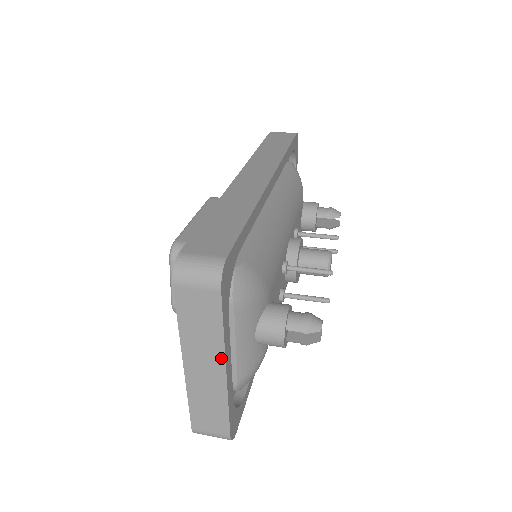
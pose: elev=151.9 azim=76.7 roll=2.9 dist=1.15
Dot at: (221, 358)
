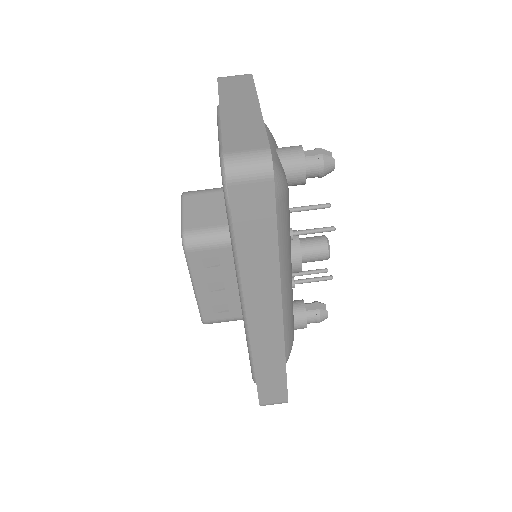
Dot at: occluded
